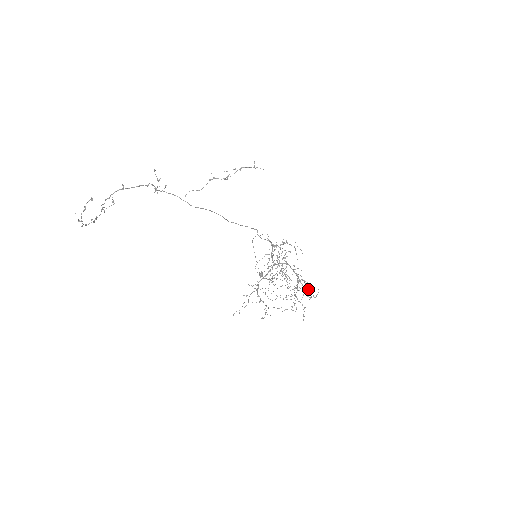
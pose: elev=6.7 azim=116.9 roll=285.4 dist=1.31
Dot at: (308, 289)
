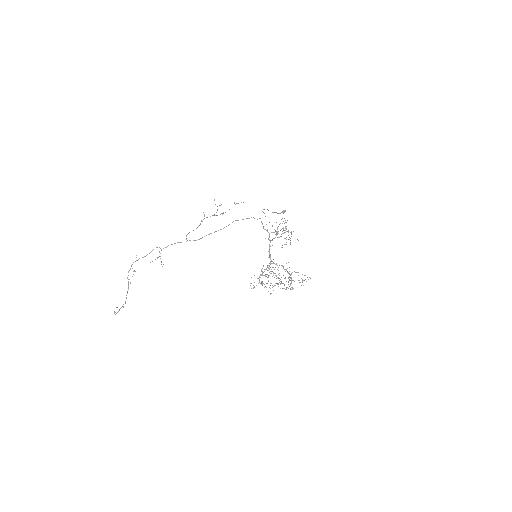
Dot at: occluded
